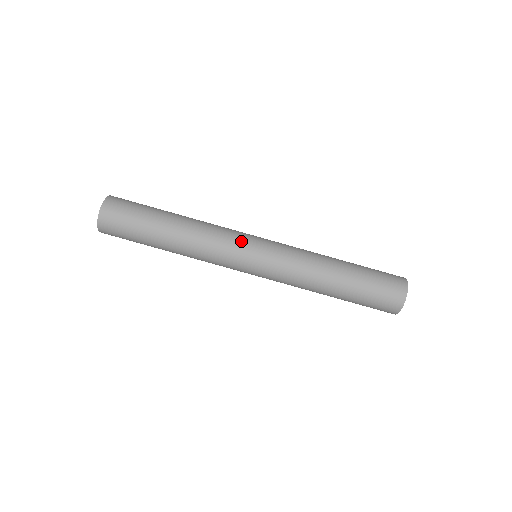
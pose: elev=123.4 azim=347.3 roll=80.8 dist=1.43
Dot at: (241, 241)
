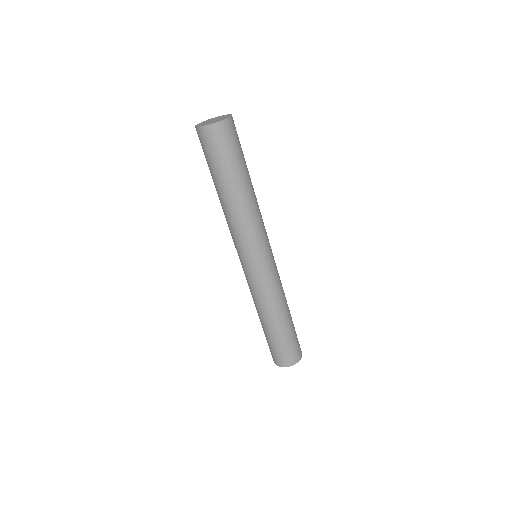
Dot at: occluded
